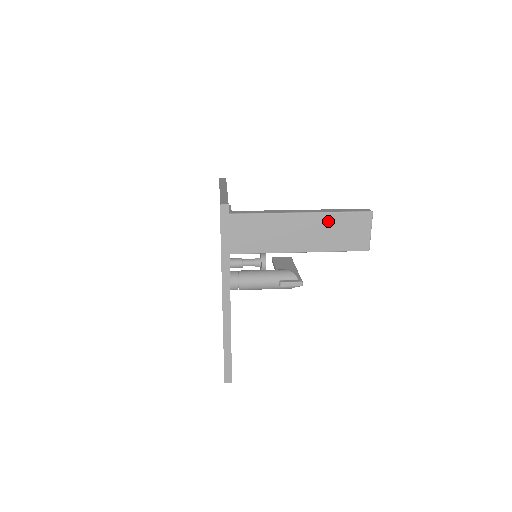
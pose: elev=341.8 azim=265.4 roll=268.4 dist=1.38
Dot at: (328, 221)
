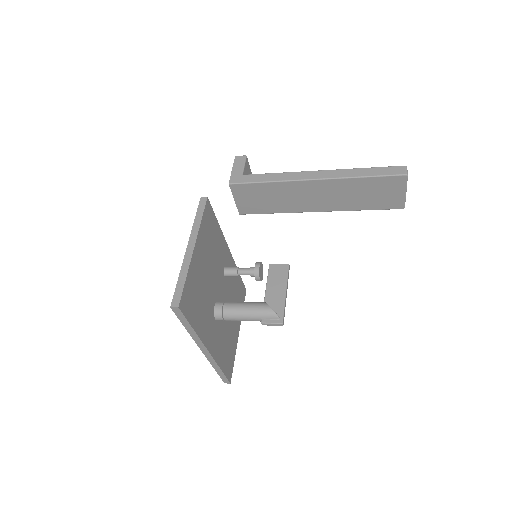
Dot at: (351, 185)
